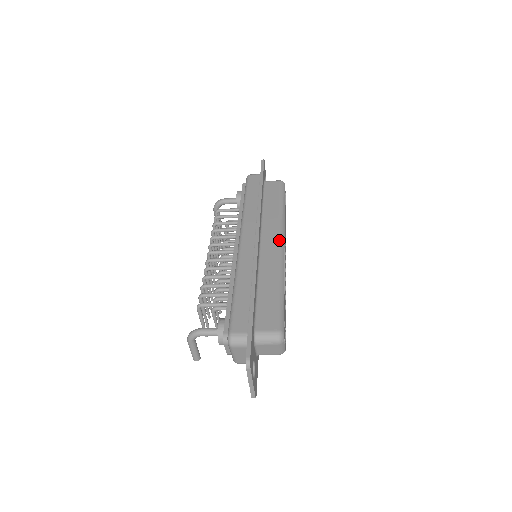
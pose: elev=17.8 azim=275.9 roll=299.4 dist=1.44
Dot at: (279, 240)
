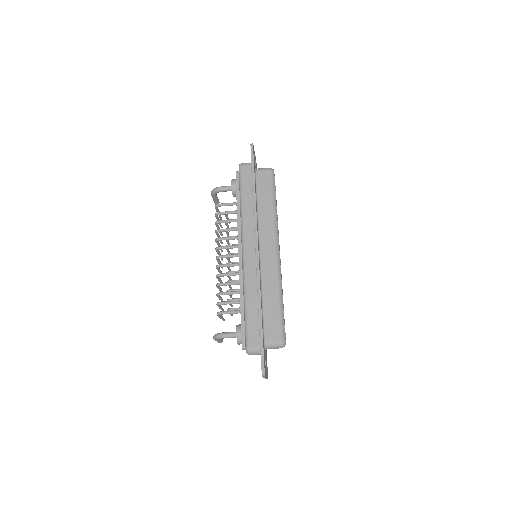
Dot at: (275, 248)
